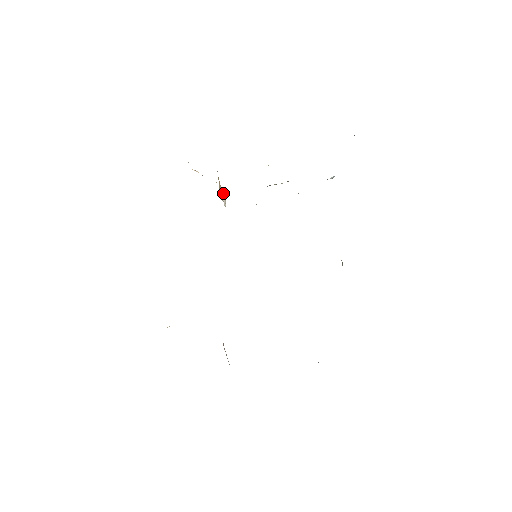
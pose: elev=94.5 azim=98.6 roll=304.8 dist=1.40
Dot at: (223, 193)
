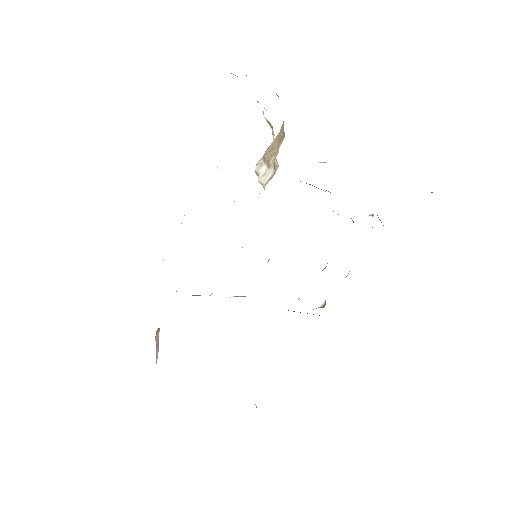
Dot at: (270, 167)
